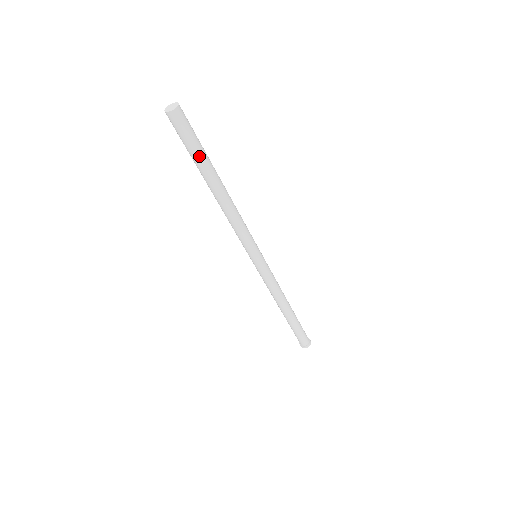
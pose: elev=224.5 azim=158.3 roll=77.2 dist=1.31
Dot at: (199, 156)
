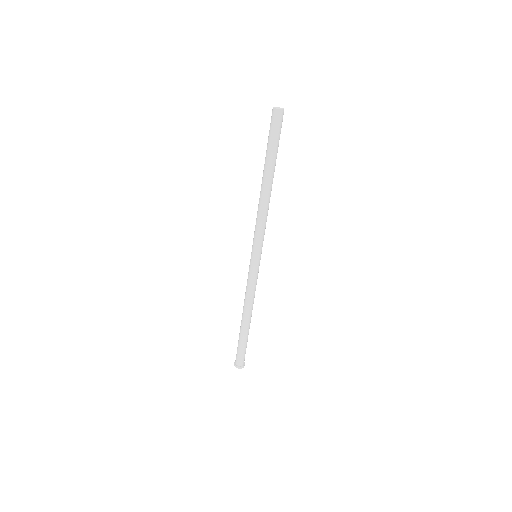
Dot at: (271, 151)
